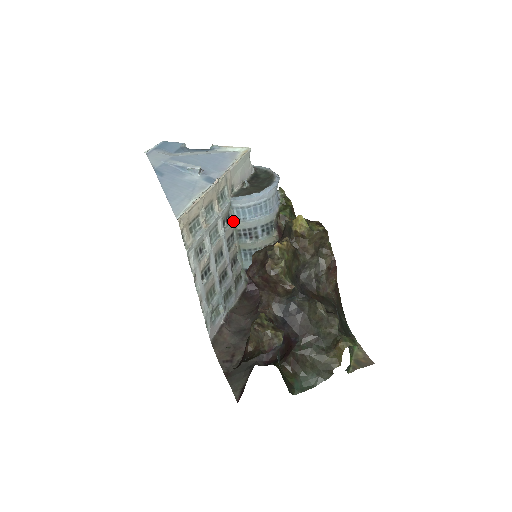
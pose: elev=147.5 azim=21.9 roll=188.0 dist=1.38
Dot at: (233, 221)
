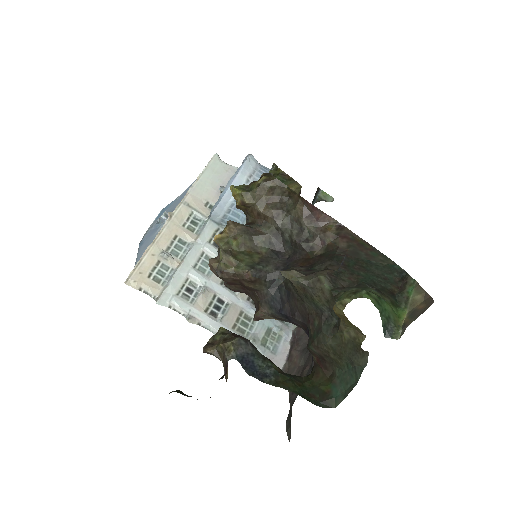
Dot at: occluded
